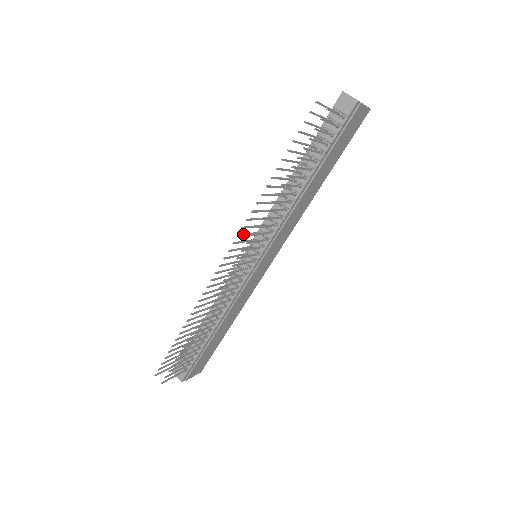
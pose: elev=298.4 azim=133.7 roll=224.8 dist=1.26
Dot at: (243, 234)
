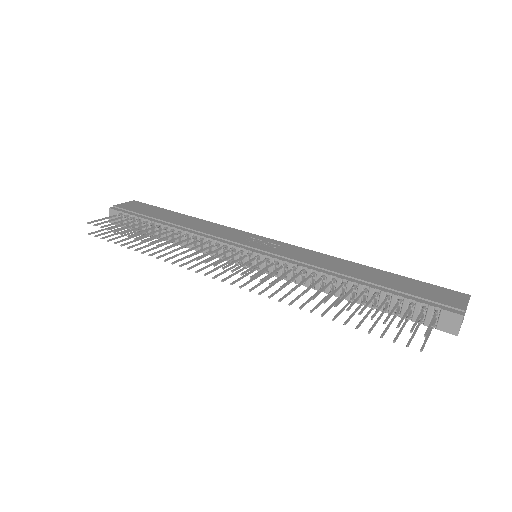
Dot at: occluded
